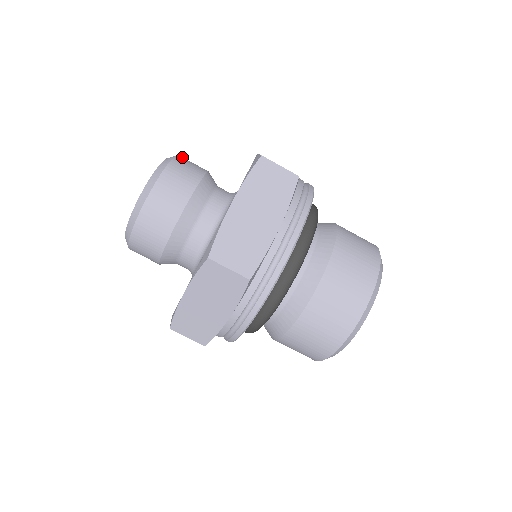
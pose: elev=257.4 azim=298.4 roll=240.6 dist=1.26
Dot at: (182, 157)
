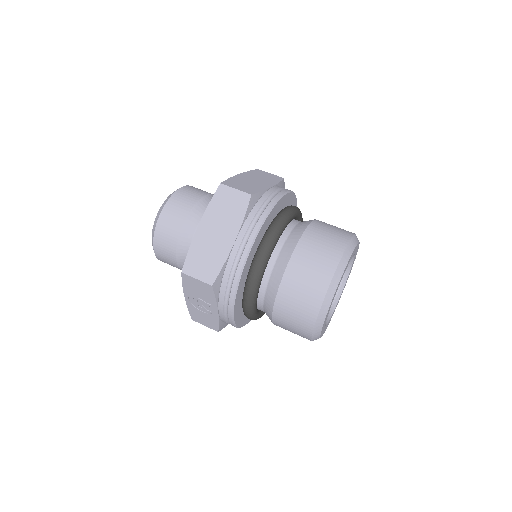
Dot at: occluded
